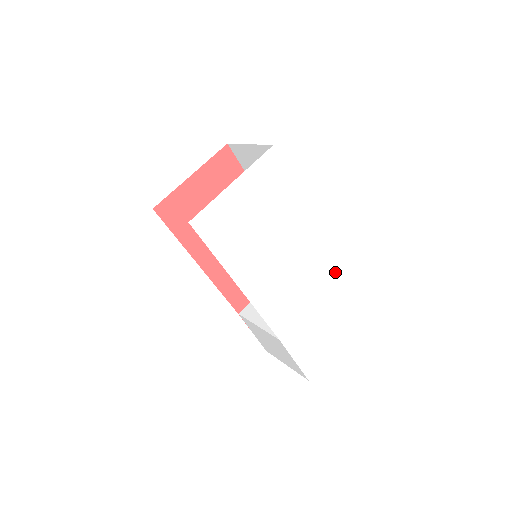
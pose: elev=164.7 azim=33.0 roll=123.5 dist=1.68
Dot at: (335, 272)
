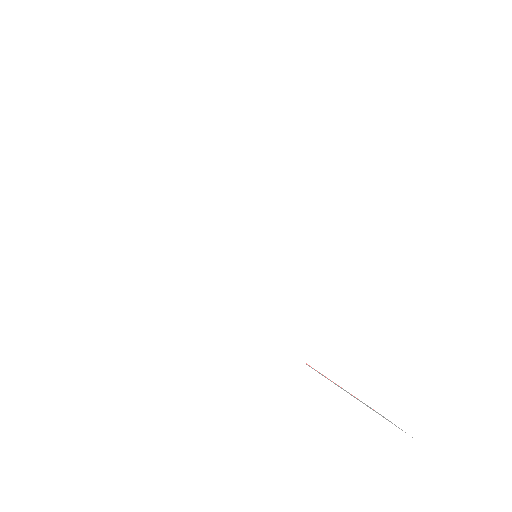
Dot at: (374, 226)
